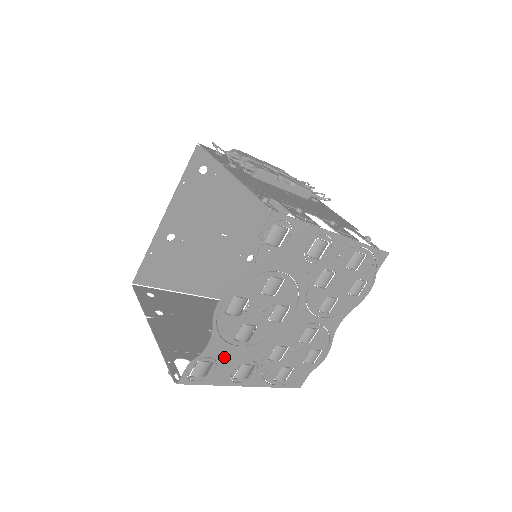
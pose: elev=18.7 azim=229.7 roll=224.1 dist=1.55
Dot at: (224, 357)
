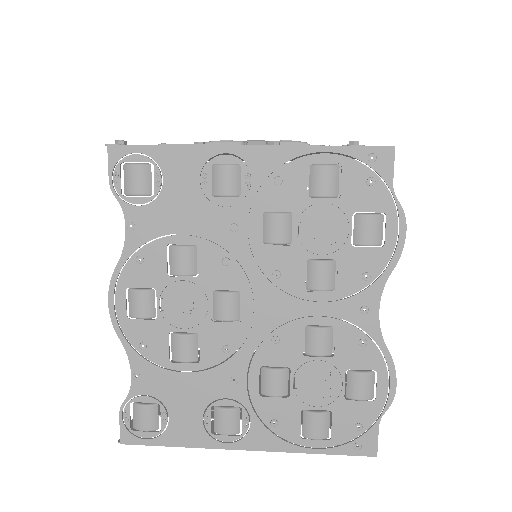
Dot at: (172, 394)
